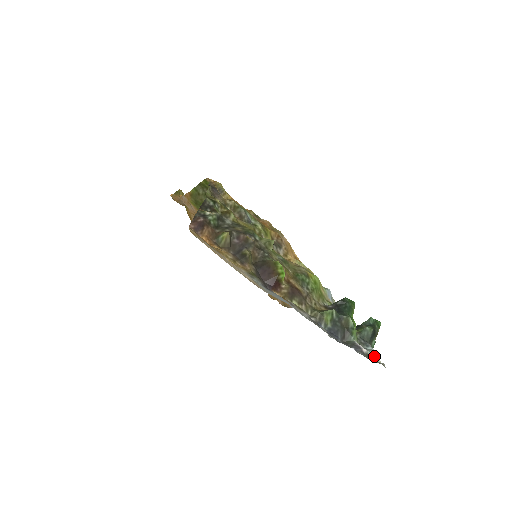
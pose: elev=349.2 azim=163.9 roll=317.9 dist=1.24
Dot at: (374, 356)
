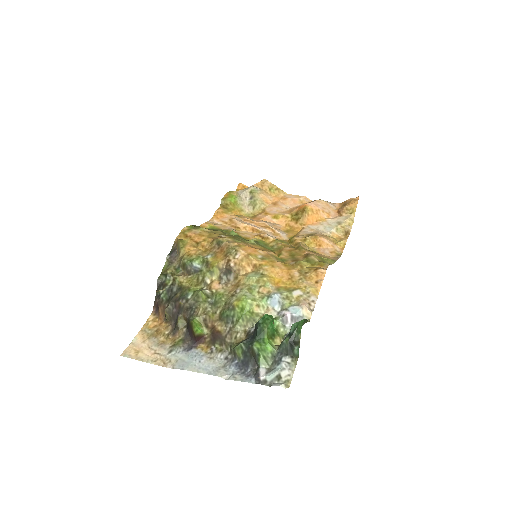
Dot at: (278, 376)
